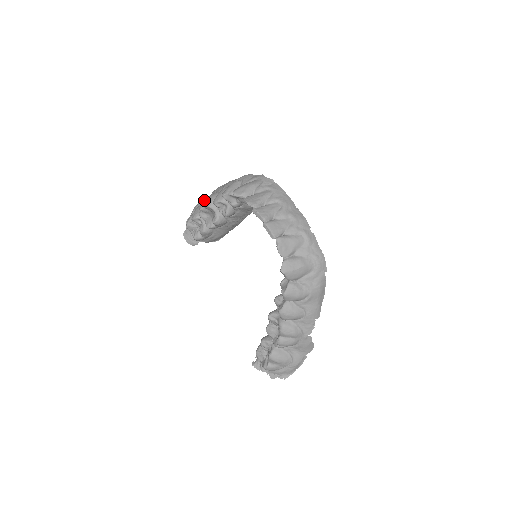
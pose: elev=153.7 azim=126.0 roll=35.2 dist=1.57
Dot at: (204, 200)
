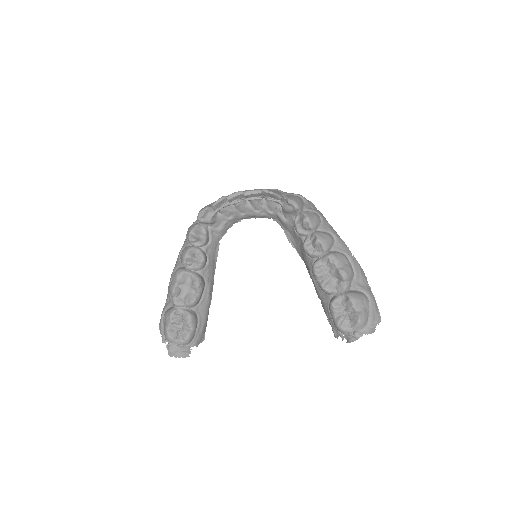
Dot at: (169, 286)
